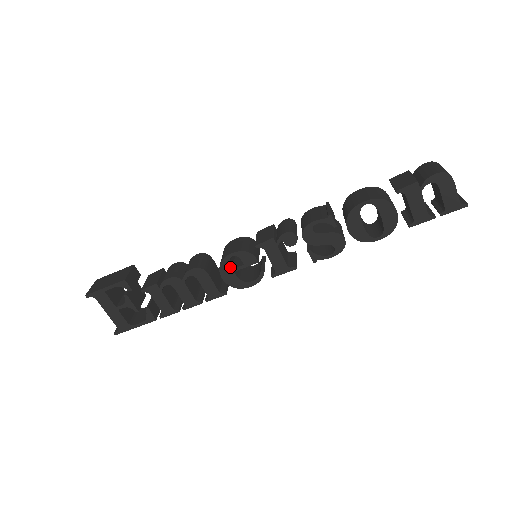
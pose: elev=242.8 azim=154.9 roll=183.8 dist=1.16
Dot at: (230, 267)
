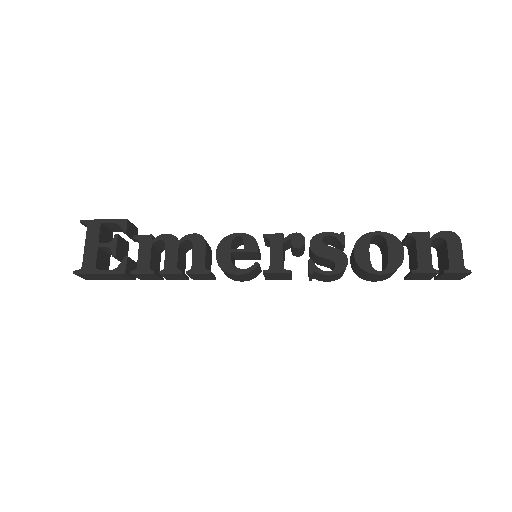
Dot at: (230, 246)
